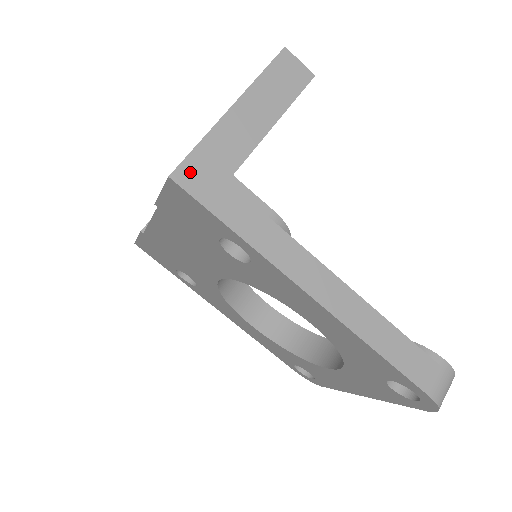
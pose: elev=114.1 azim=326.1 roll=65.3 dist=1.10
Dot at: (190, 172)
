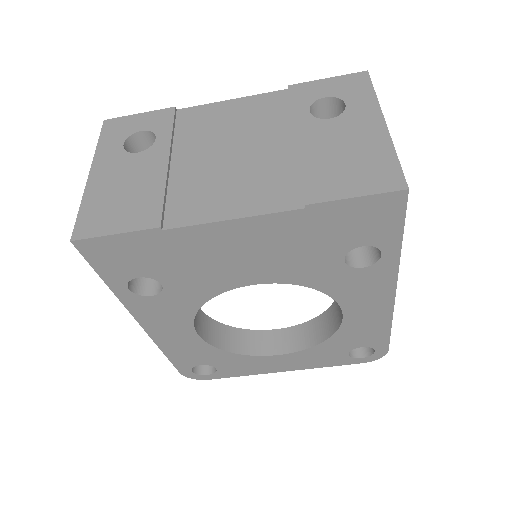
Dot at: occluded
